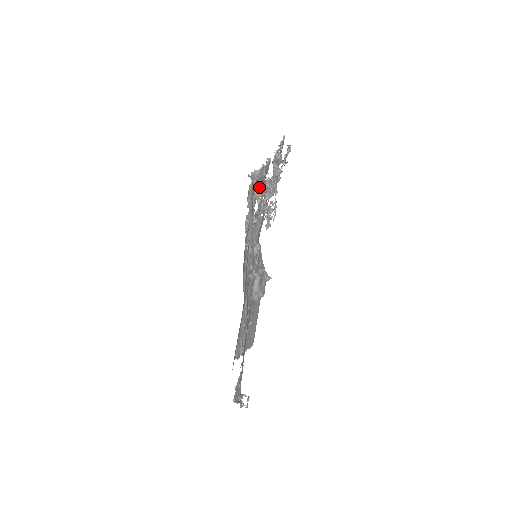
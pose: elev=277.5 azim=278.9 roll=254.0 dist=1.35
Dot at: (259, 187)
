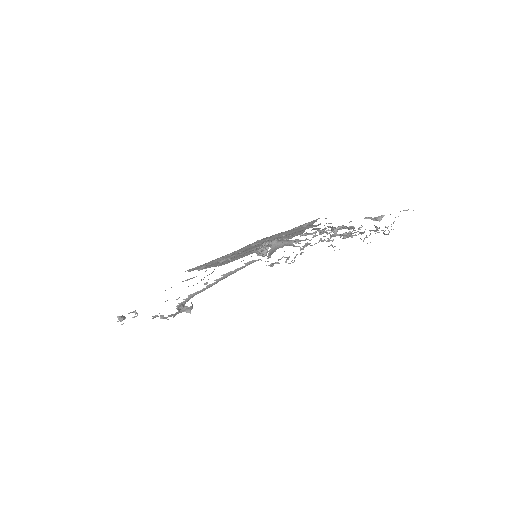
Dot at: occluded
